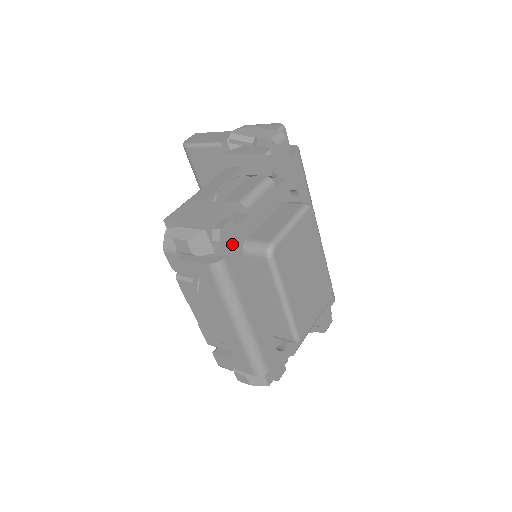
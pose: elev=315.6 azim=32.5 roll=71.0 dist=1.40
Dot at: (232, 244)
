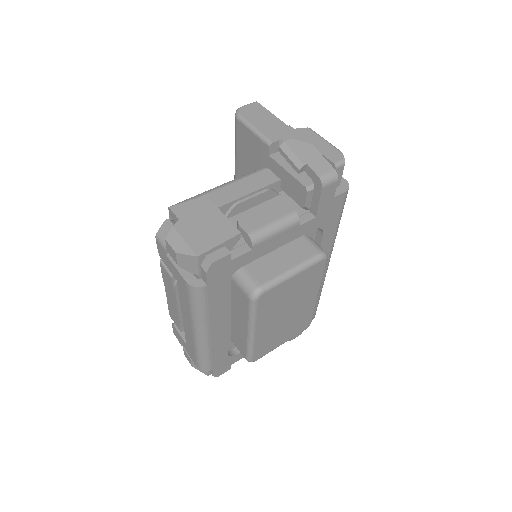
Dot at: (220, 274)
